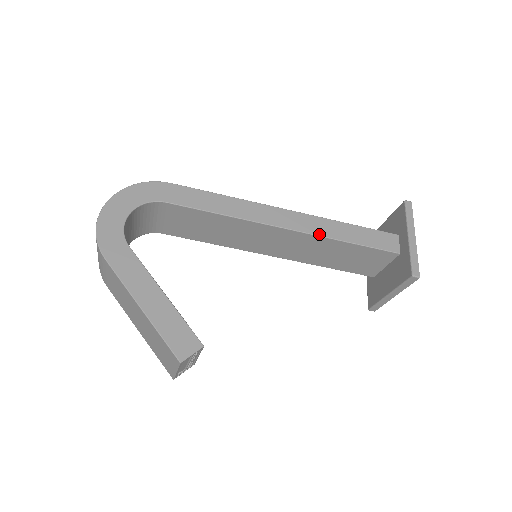
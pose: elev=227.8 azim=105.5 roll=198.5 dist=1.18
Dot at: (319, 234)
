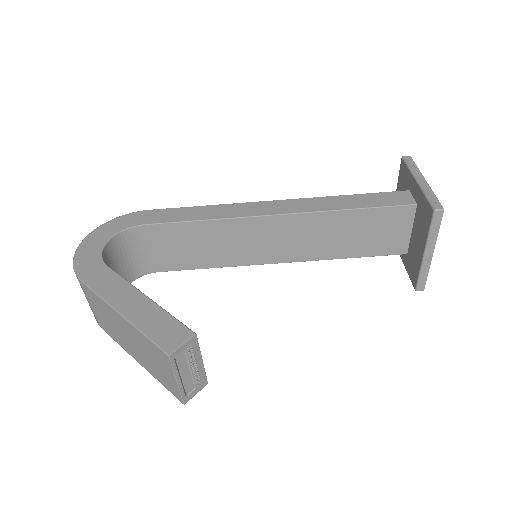
Dot at: (315, 210)
